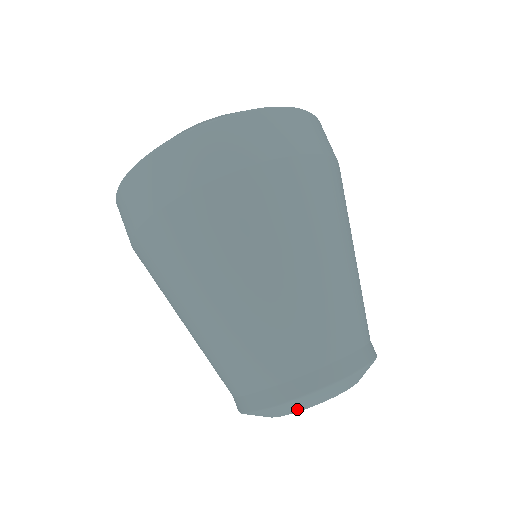
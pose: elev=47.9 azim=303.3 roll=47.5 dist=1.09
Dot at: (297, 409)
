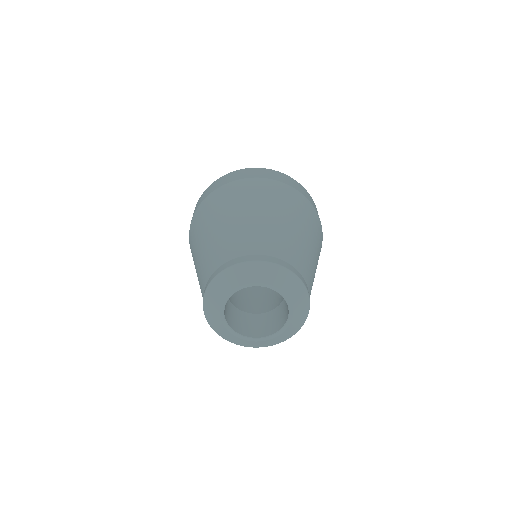
Dot at: (239, 281)
